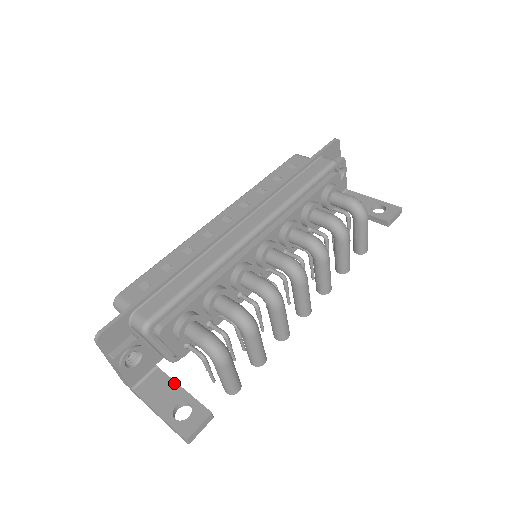
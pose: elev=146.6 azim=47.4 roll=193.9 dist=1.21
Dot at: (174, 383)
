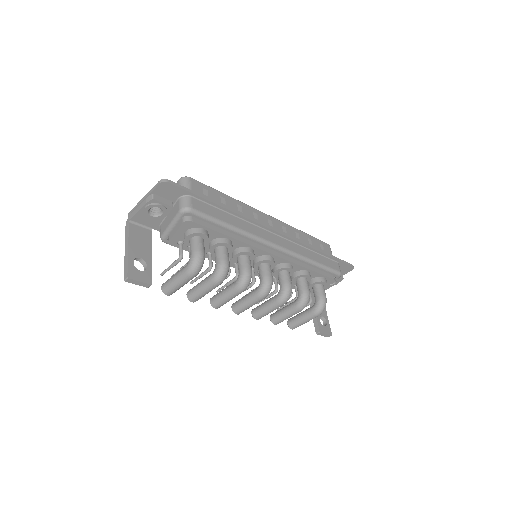
Dot at: (151, 248)
